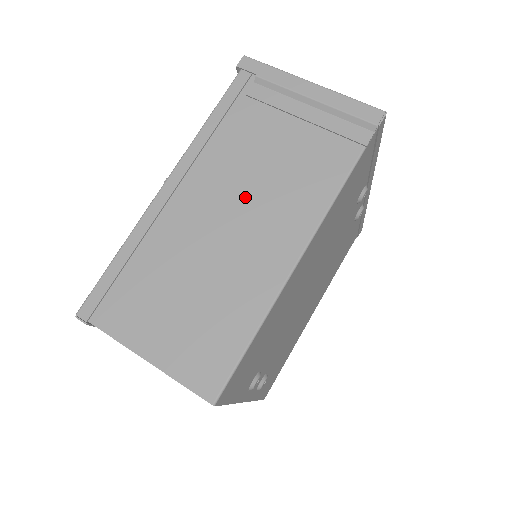
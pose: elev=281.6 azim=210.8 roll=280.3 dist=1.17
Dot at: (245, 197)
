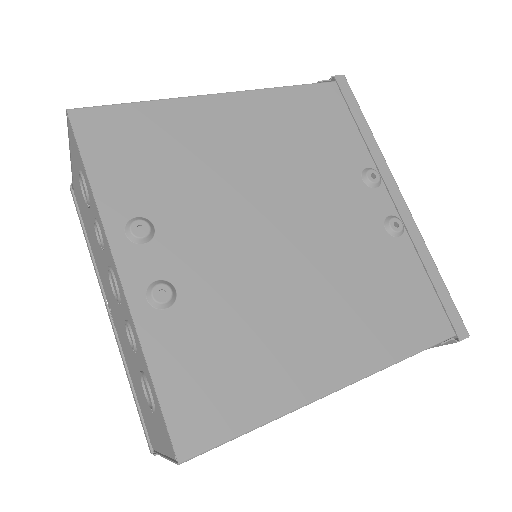
Dot at: occluded
